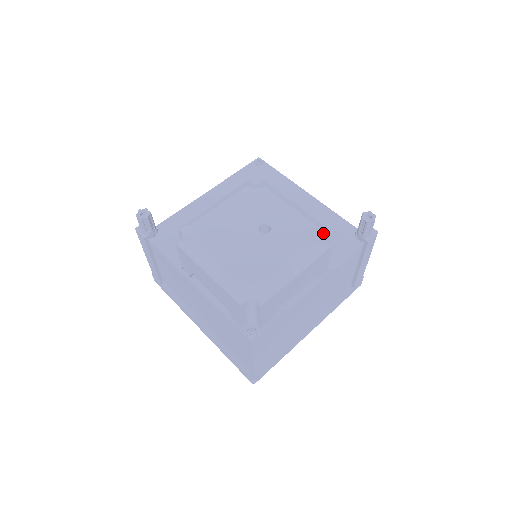
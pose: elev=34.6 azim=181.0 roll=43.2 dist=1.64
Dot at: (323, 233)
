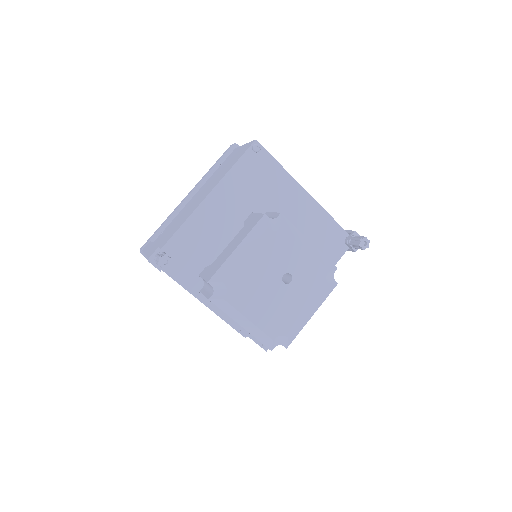
Dot at: (332, 273)
